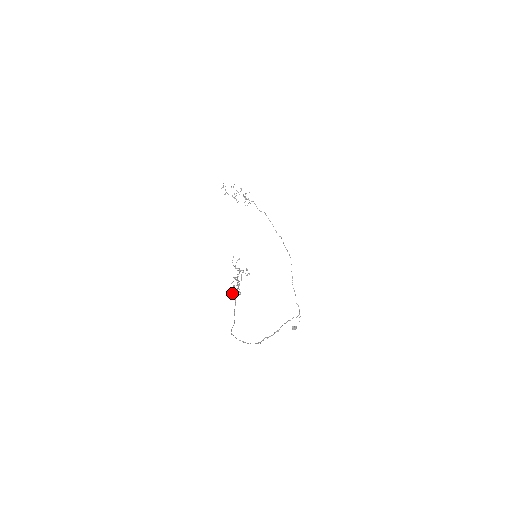
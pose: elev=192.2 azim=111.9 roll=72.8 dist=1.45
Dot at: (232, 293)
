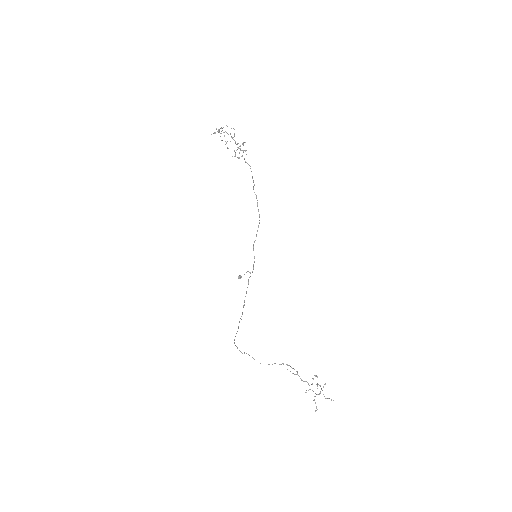
Dot at: (315, 411)
